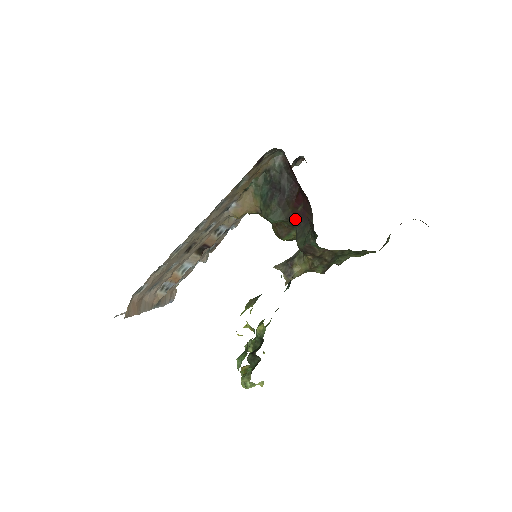
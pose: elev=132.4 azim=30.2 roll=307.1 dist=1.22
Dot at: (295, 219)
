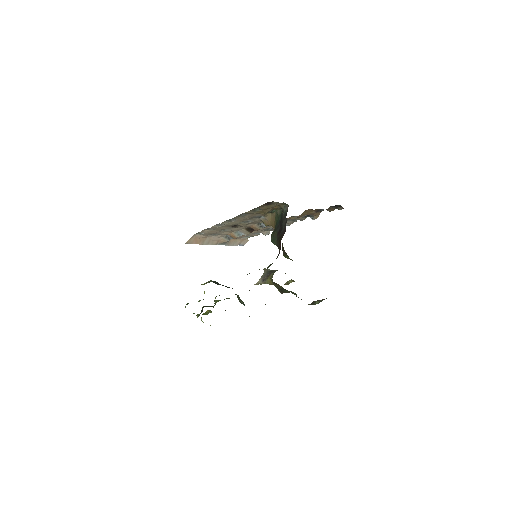
Dot at: occluded
